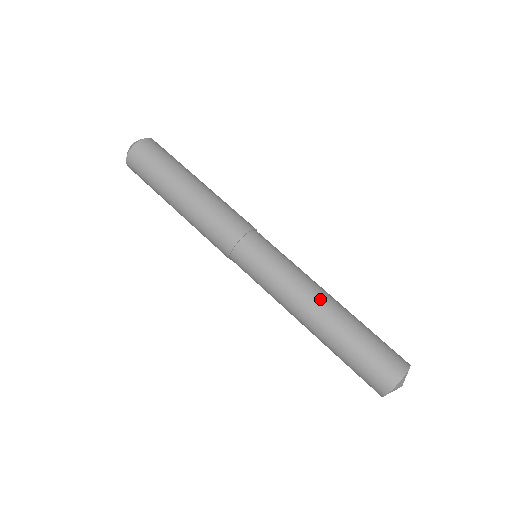
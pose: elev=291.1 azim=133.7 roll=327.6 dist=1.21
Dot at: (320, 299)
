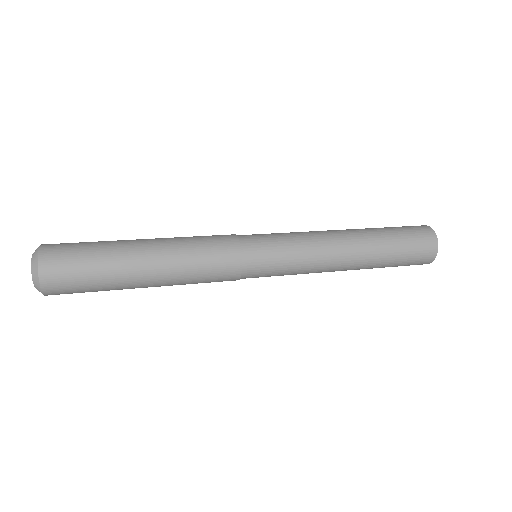
Dot at: (338, 232)
